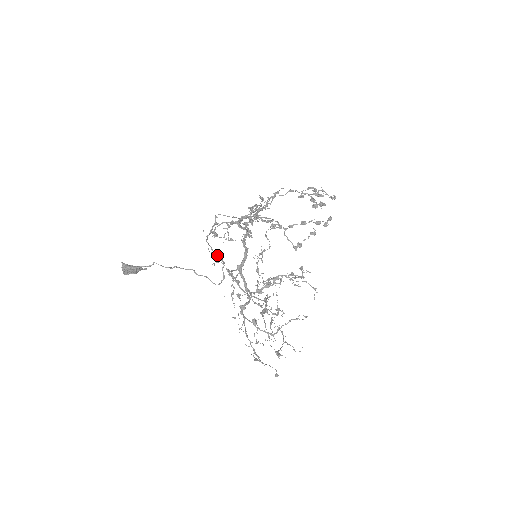
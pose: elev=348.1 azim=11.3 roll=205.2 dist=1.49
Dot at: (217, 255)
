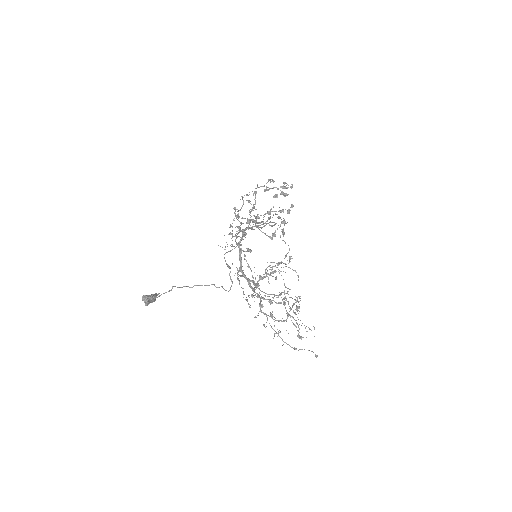
Dot at: (227, 264)
